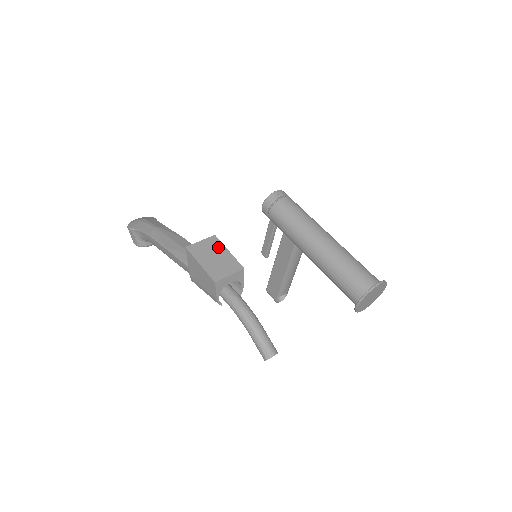
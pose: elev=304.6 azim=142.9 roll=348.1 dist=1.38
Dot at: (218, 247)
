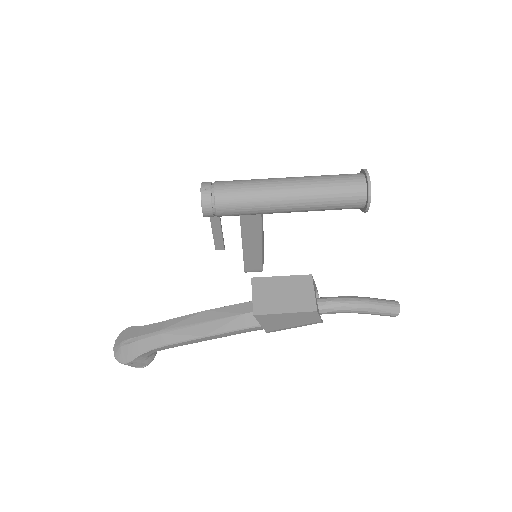
Dot at: (270, 284)
